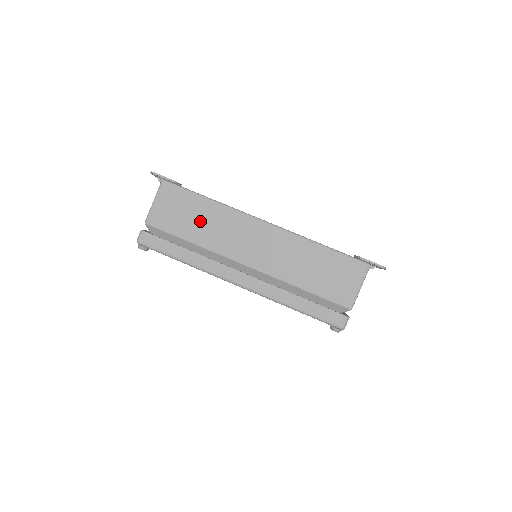
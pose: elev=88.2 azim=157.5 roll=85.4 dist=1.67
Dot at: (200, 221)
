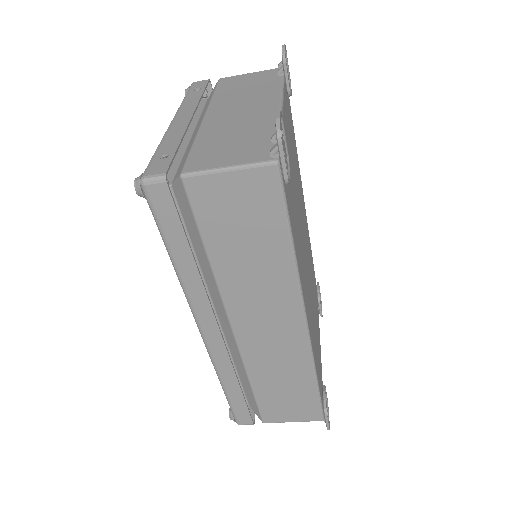
Dot at: (249, 253)
